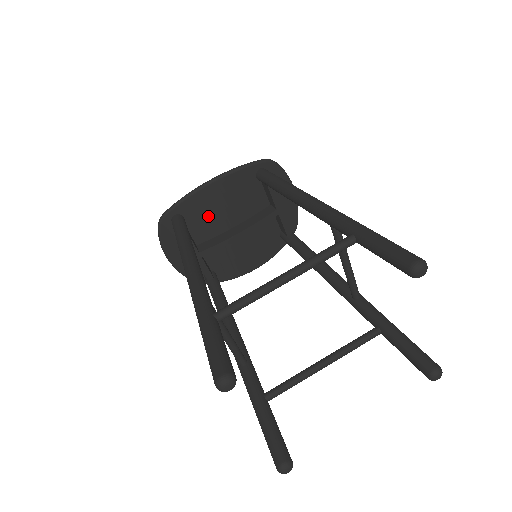
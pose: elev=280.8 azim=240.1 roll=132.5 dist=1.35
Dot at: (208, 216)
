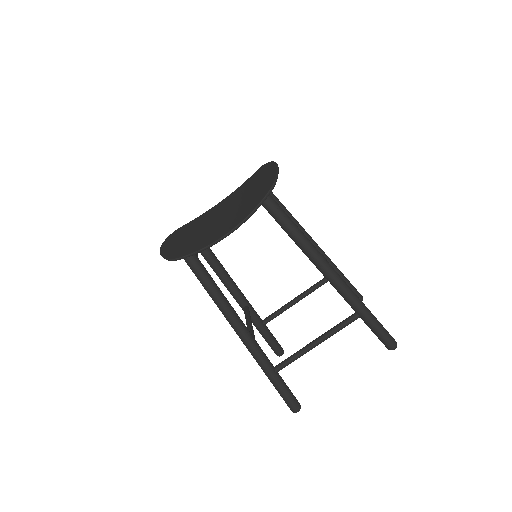
Dot at: occluded
